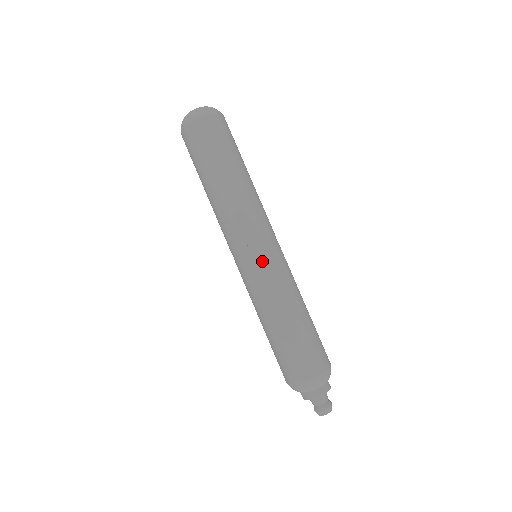
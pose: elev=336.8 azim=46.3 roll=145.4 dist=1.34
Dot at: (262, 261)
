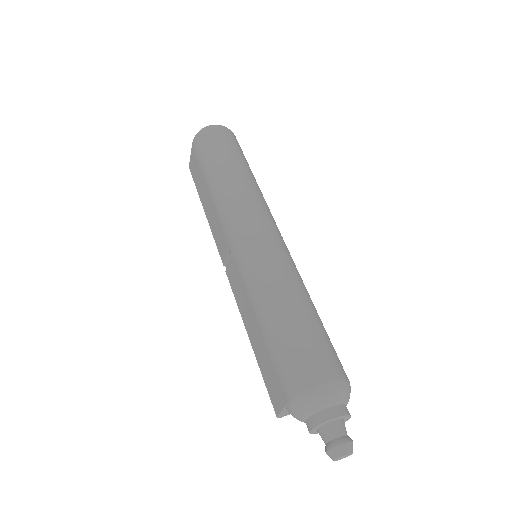
Dot at: (269, 243)
